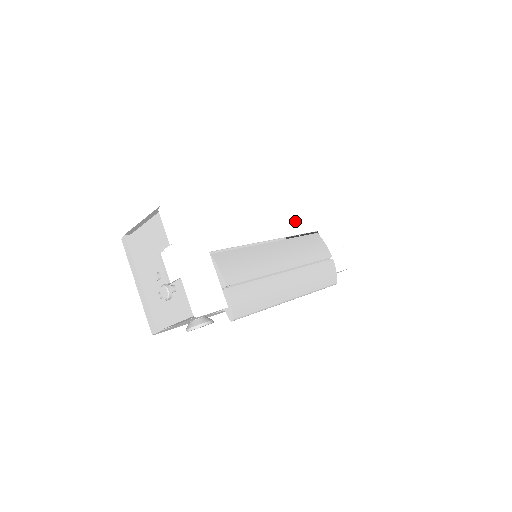
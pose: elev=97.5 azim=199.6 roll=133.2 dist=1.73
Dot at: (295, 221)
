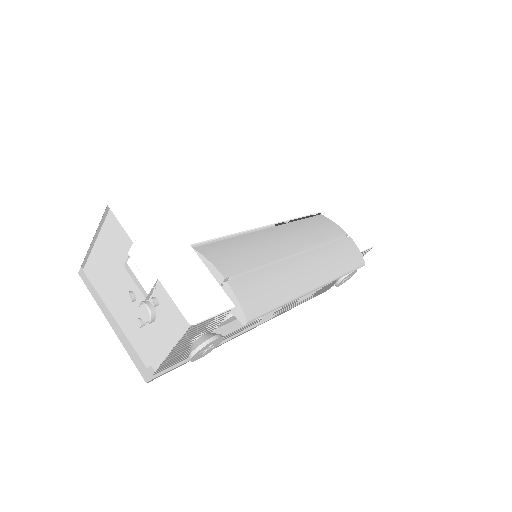
Dot at: (290, 204)
